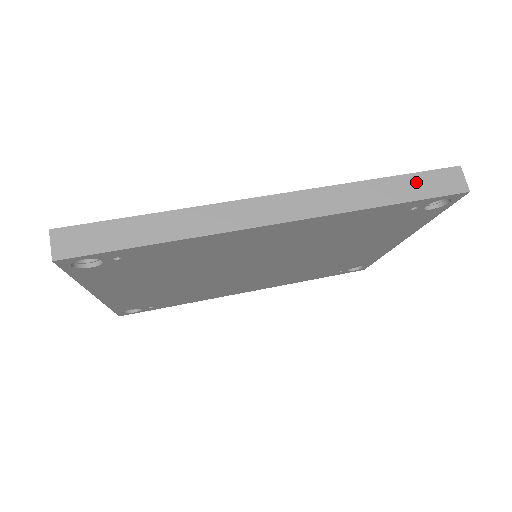
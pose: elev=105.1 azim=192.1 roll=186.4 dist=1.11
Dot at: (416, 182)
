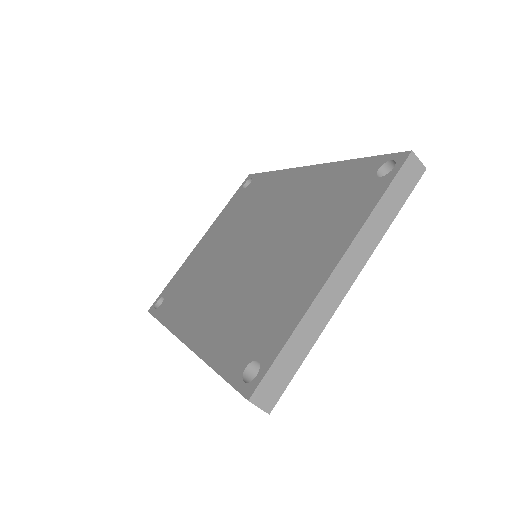
Dot at: occluded
